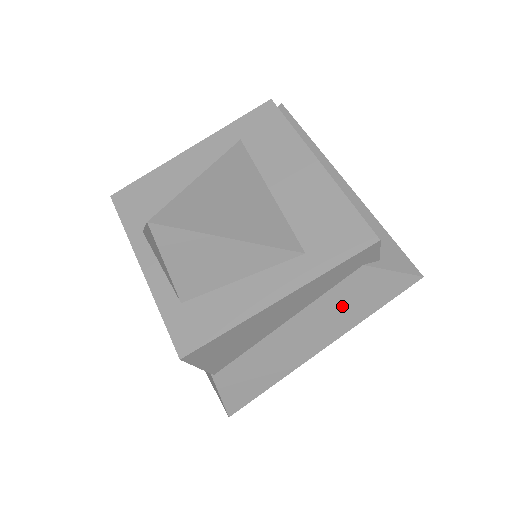
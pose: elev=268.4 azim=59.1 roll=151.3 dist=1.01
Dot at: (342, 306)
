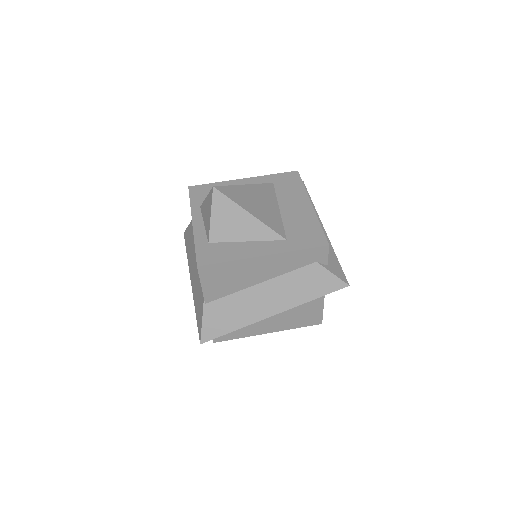
Dot at: (297, 286)
